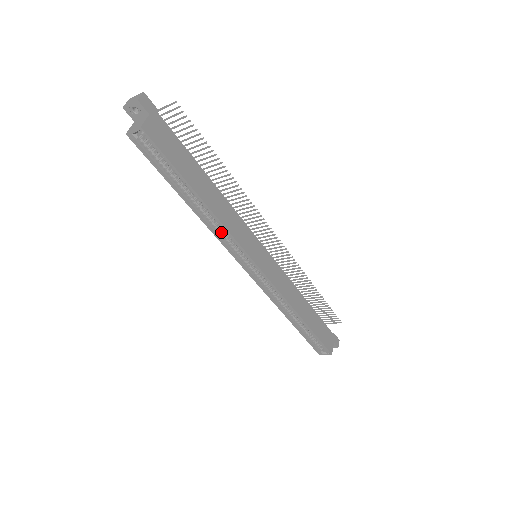
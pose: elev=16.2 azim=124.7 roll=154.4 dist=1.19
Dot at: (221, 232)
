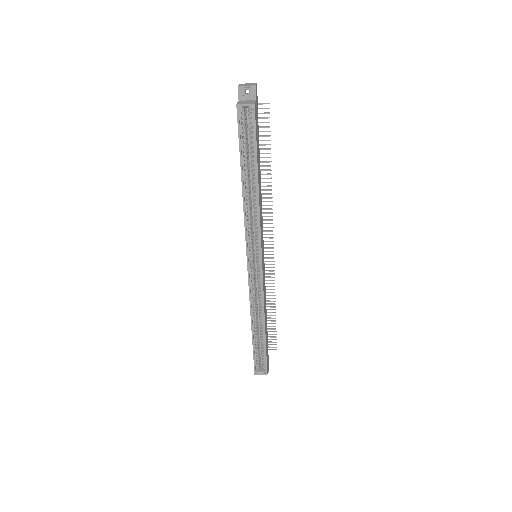
Dot at: (250, 220)
